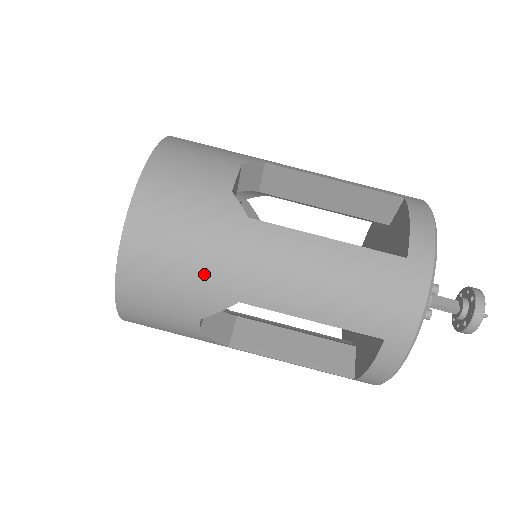
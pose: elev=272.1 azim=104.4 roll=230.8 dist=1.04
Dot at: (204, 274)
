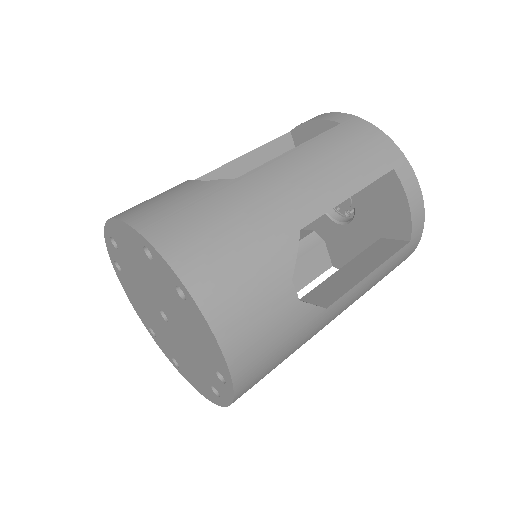
Dot at: (258, 232)
